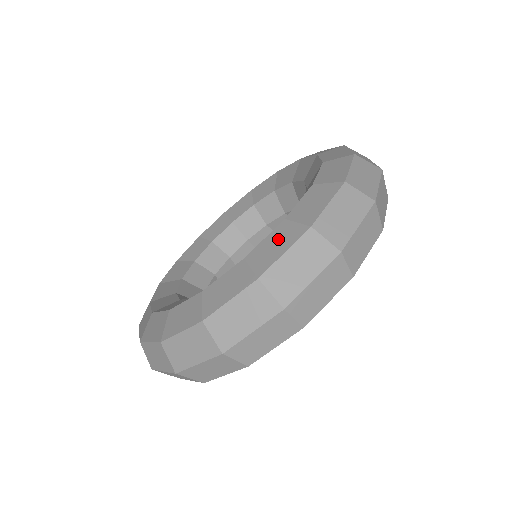
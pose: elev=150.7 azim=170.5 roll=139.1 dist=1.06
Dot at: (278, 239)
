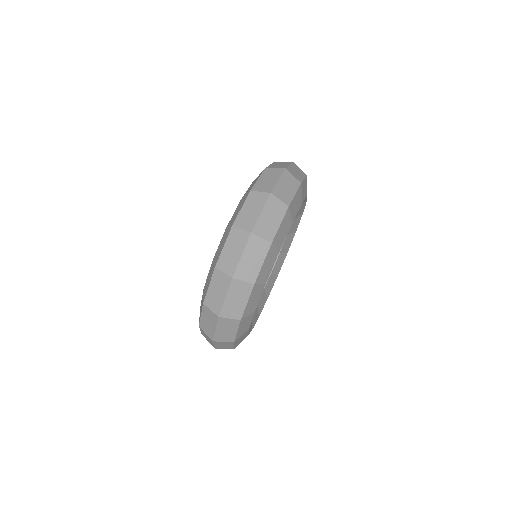
Dot at: (209, 276)
